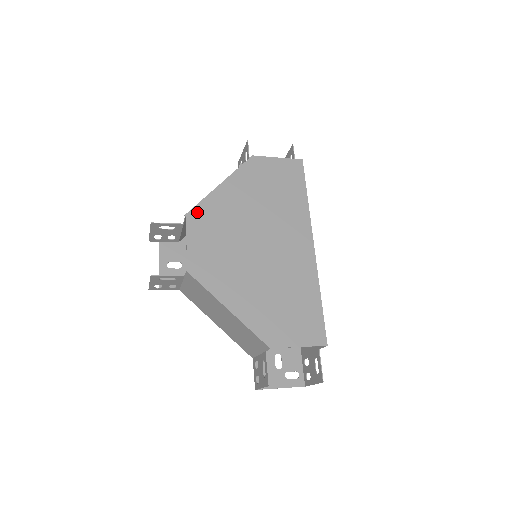
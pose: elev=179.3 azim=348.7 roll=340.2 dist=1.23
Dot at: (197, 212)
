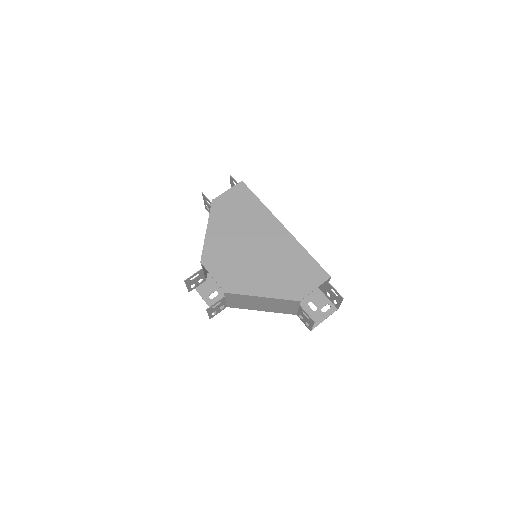
Dot at: (205, 256)
